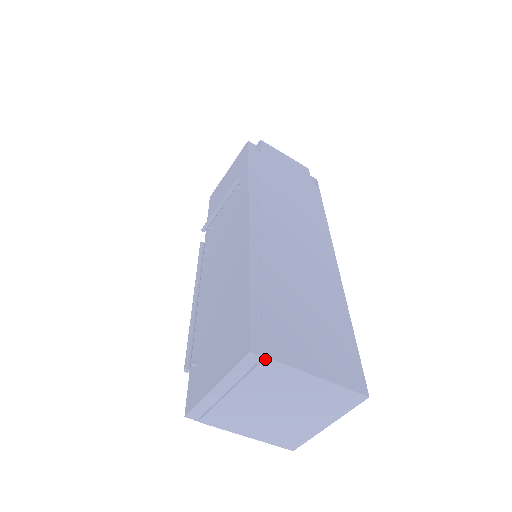
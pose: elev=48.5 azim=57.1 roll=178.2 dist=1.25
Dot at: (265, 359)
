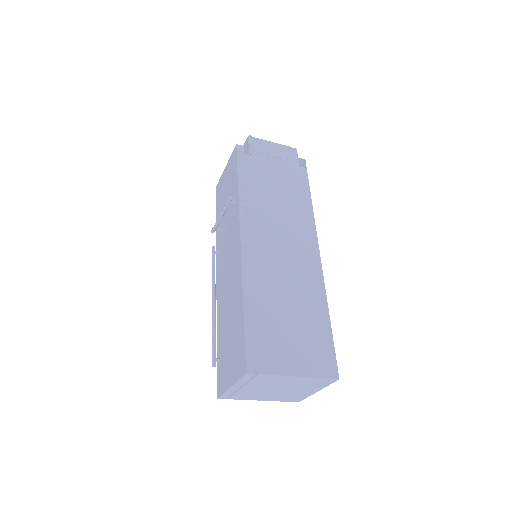
Dot at: (258, 375)
